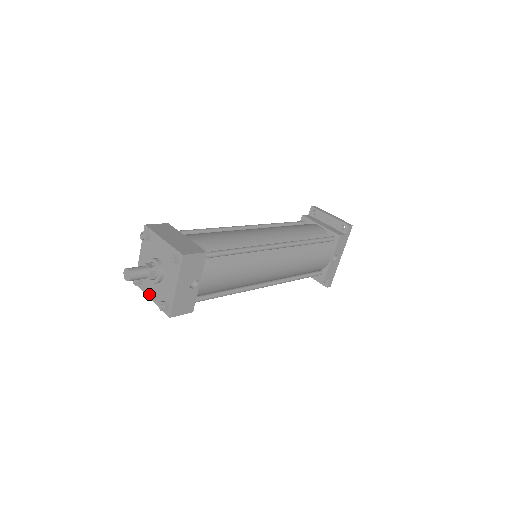
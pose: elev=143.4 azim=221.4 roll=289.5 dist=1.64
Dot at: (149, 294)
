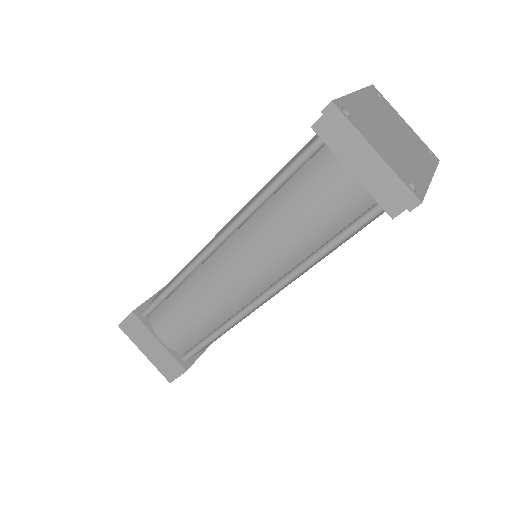
Dot at: occluded
